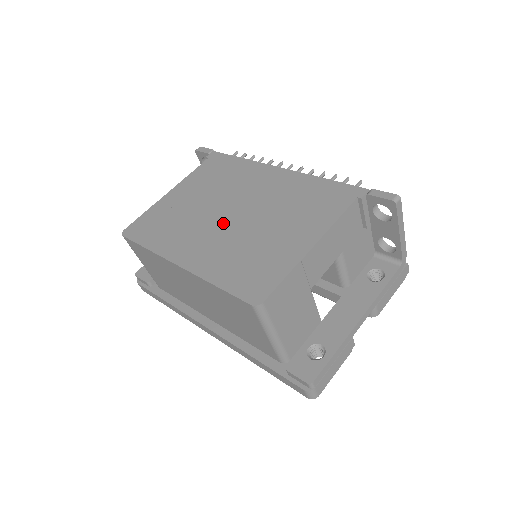
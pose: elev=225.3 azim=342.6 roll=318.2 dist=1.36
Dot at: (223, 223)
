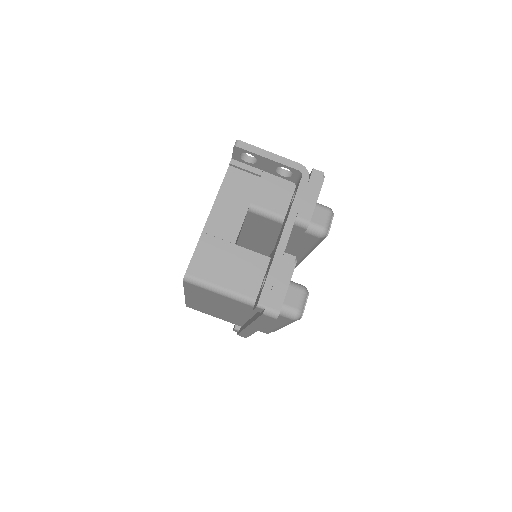
Dot at: occluded
